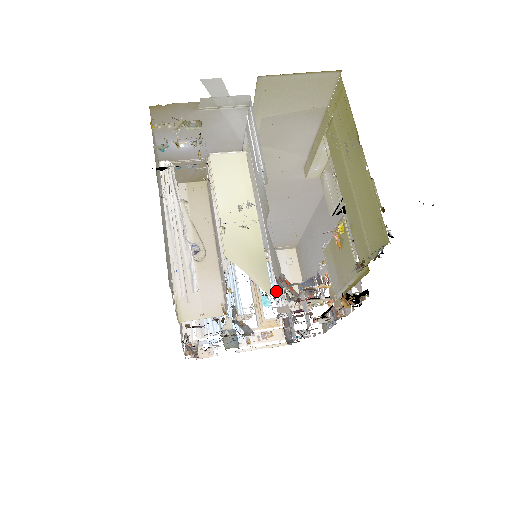
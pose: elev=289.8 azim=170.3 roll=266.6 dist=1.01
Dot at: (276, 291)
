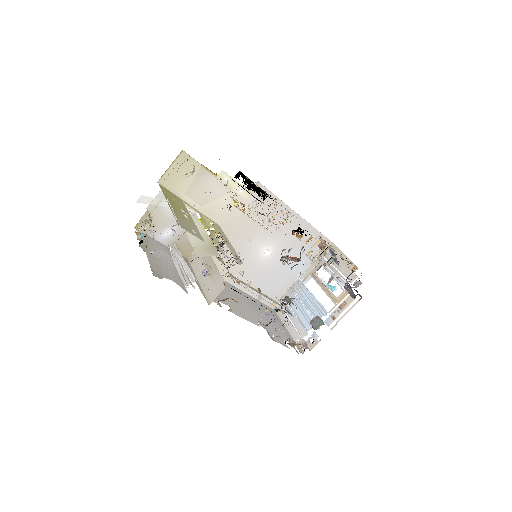
Dot at: occluded
